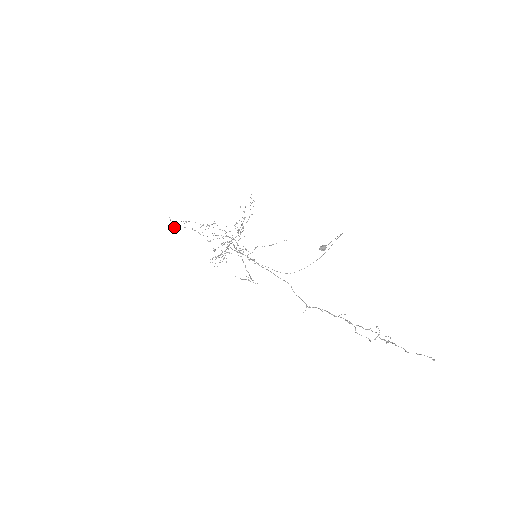
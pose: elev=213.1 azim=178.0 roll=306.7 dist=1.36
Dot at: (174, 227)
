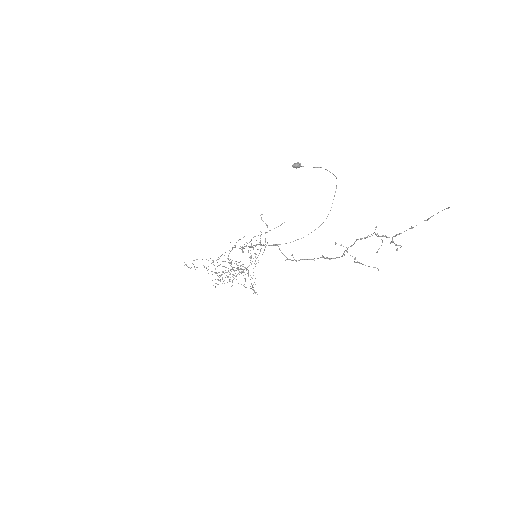
Dot at: occluded
